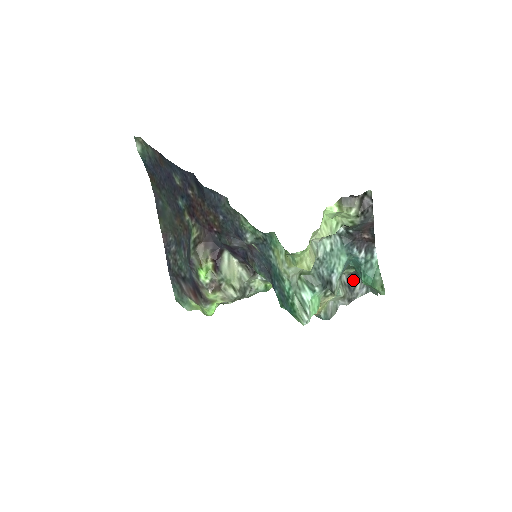
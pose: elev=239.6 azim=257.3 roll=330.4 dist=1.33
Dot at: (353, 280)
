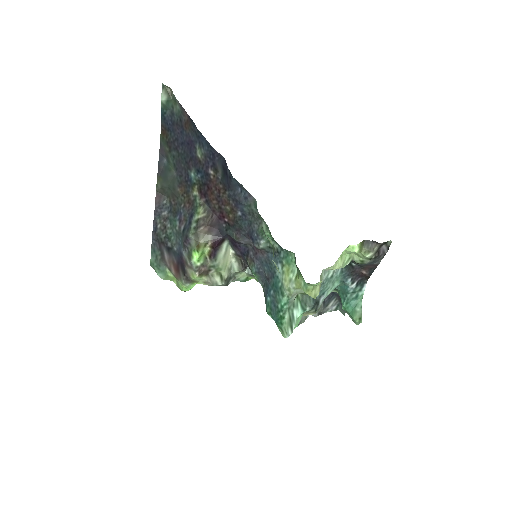
Dot at: (329, 297)
